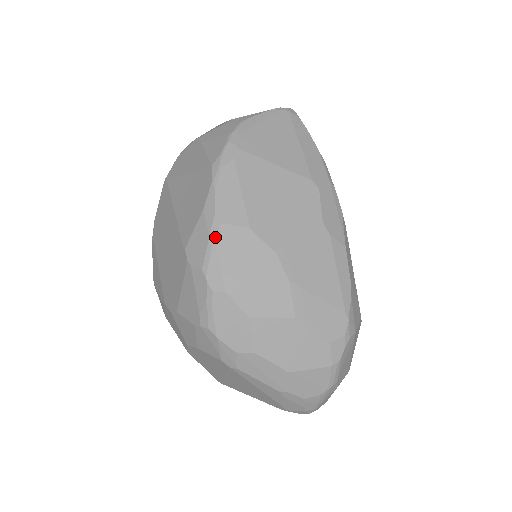
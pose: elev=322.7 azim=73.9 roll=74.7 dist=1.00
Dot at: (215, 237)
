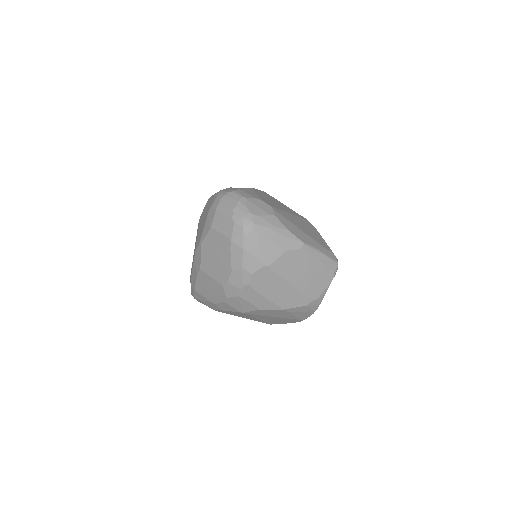
Dot at: occluded
